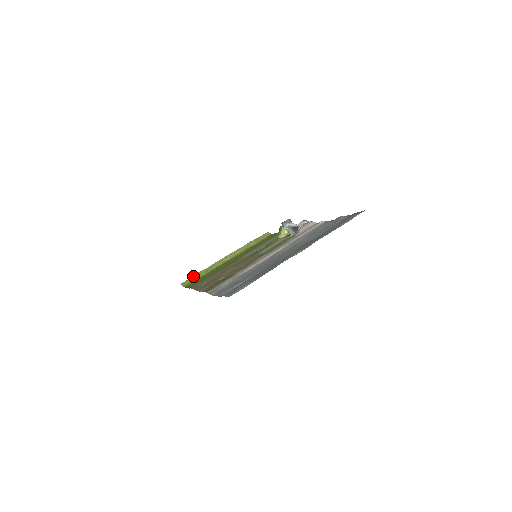
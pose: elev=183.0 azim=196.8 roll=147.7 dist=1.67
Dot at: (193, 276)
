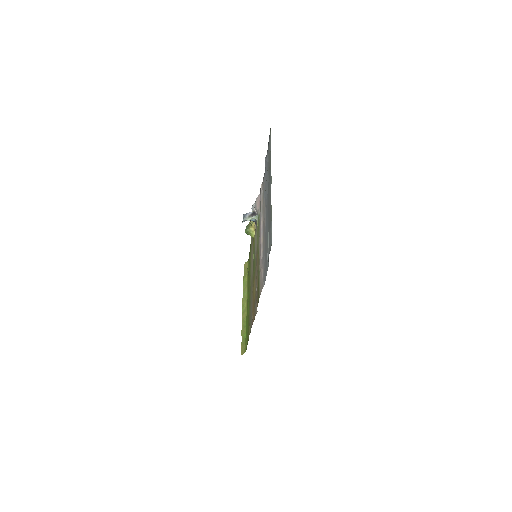
Dot at: (241, 342)
